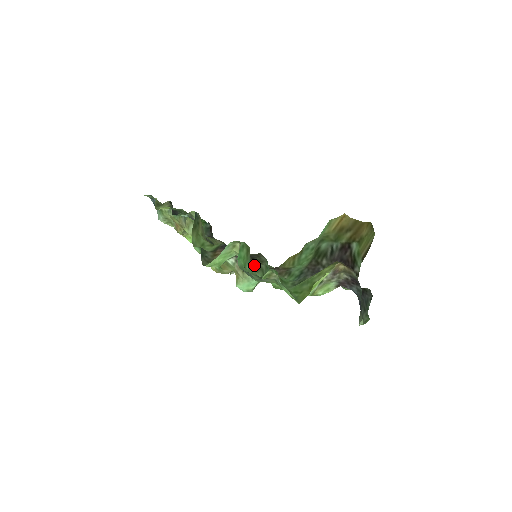
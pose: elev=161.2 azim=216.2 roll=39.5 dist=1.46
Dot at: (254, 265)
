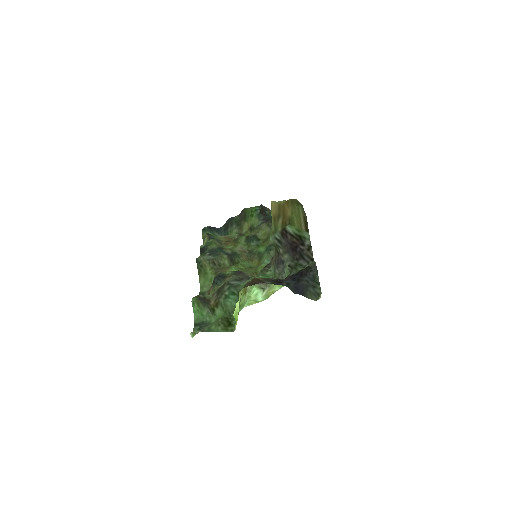
Dot at: (216, 302)
